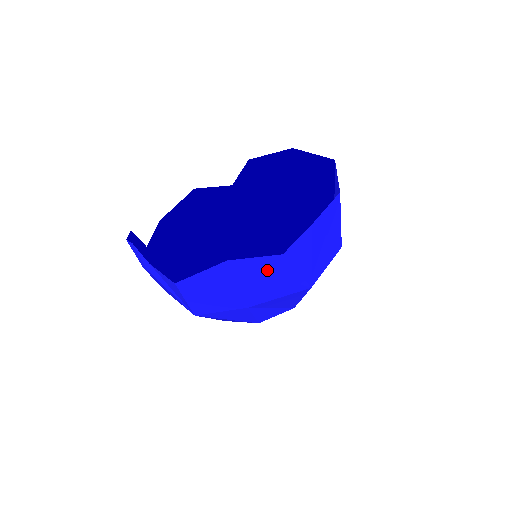
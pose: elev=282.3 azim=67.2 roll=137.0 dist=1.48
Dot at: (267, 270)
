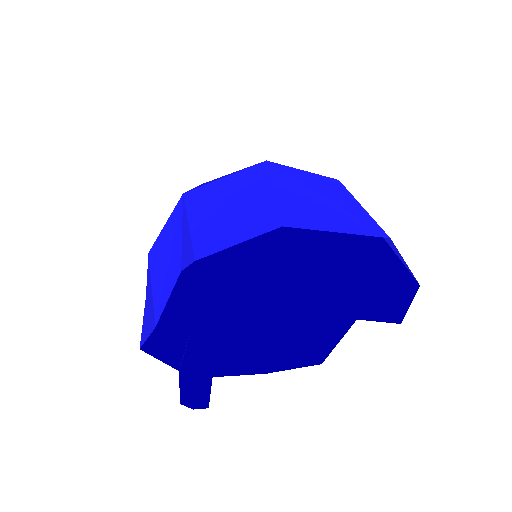
Dot at: (339, 322)
